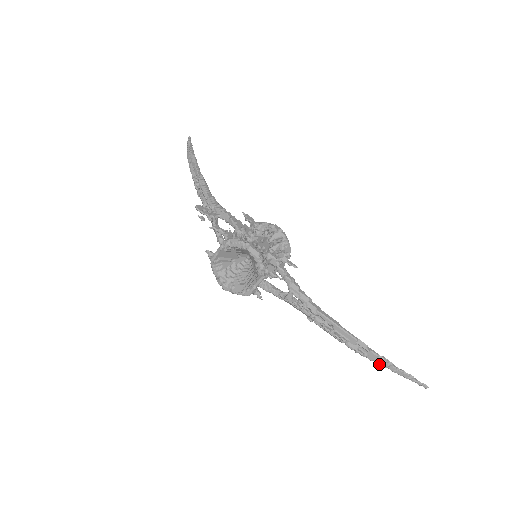
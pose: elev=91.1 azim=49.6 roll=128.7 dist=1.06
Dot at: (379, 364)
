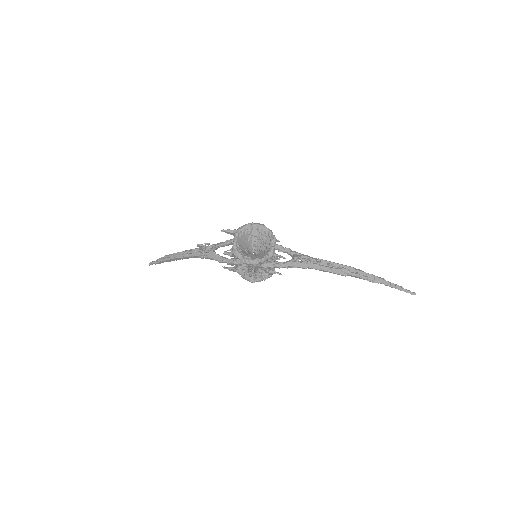
Dot at: (378, 283)
